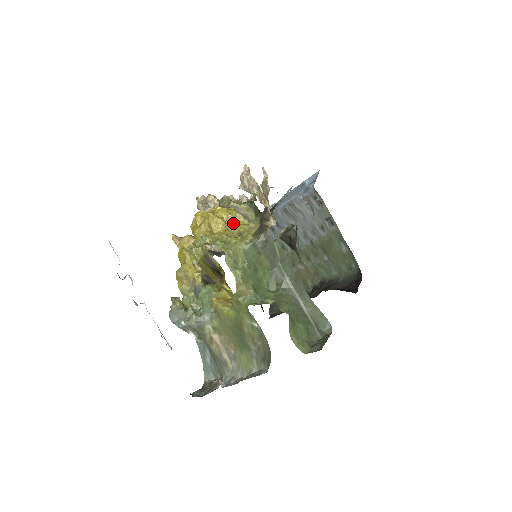
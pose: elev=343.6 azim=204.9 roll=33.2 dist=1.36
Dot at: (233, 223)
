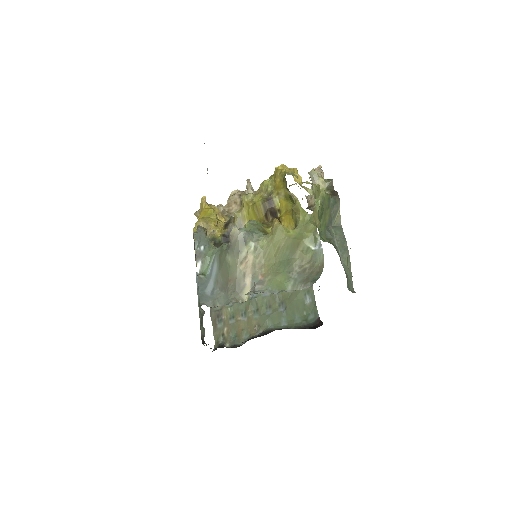
Dot at: occluded
